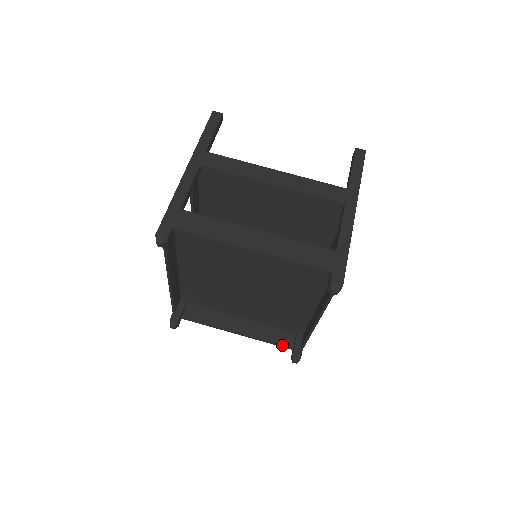
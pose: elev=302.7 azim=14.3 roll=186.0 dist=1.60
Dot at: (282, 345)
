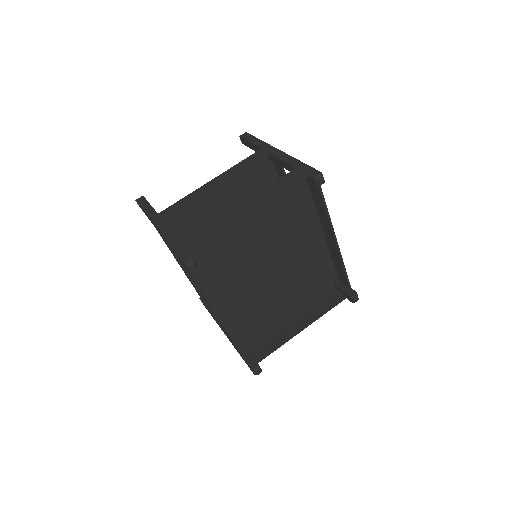
Dot at: (337, 302)
